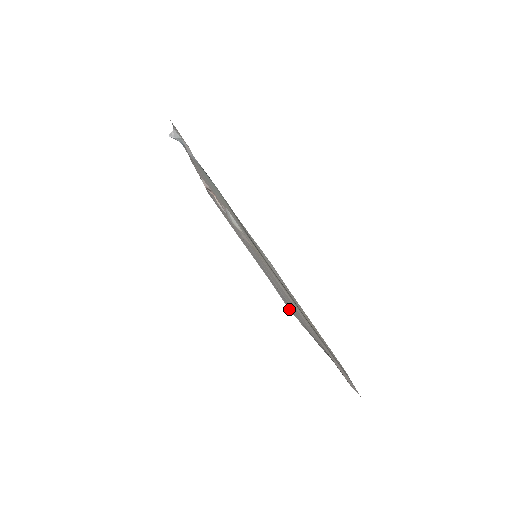
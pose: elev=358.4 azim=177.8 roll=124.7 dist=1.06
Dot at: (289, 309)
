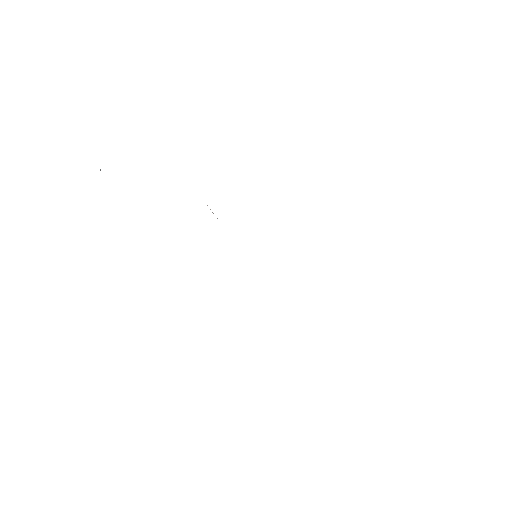
Dot at: occluded
